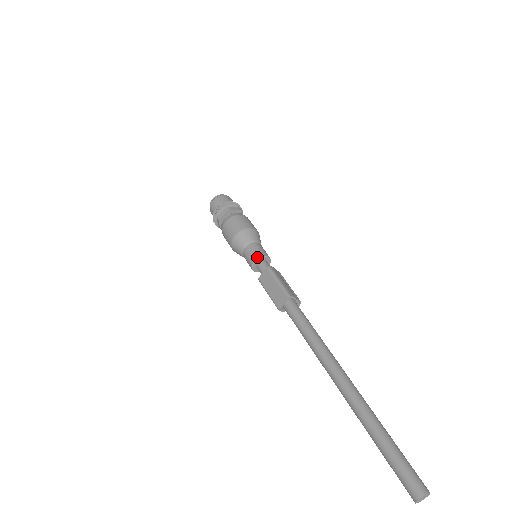
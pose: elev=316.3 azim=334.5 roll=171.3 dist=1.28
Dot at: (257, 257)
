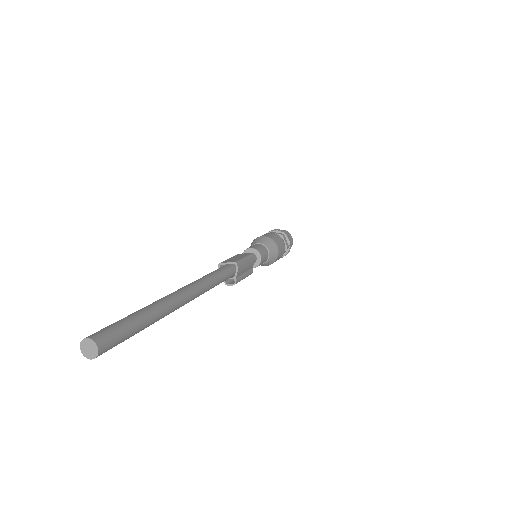
Dot at: (256, 248)
